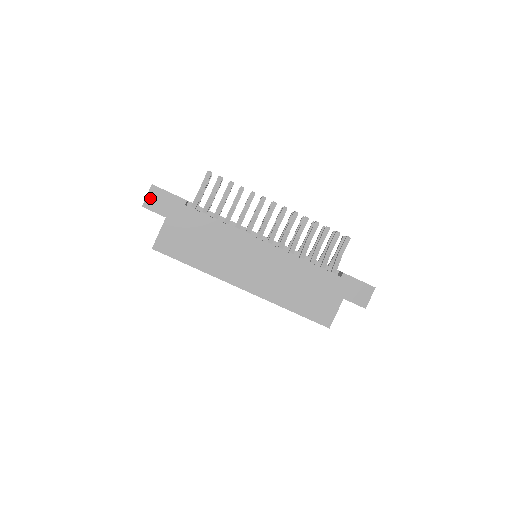
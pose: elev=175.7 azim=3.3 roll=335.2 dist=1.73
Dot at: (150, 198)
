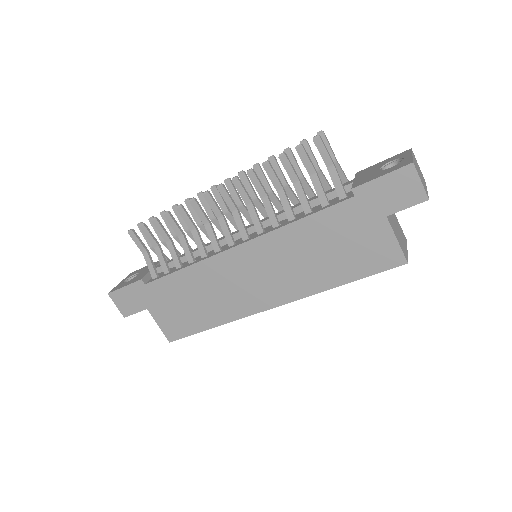
Dot at: (120, 306)
